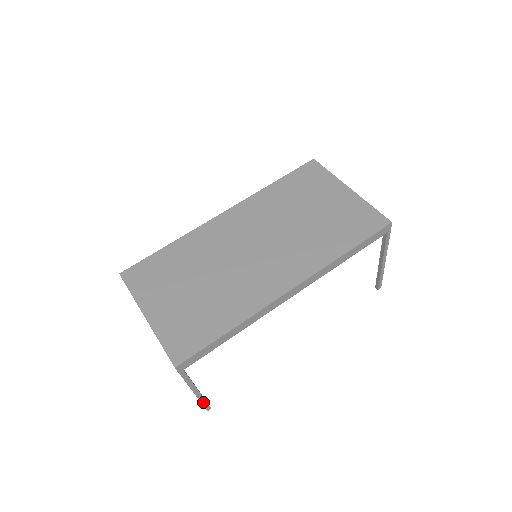
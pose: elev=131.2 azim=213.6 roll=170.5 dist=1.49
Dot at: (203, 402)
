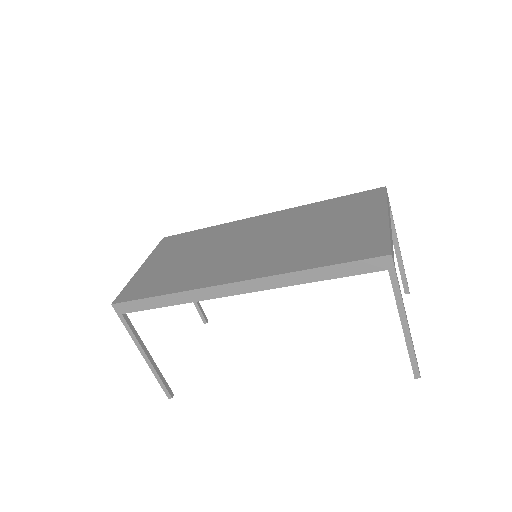
Dot at: (159, 380)
